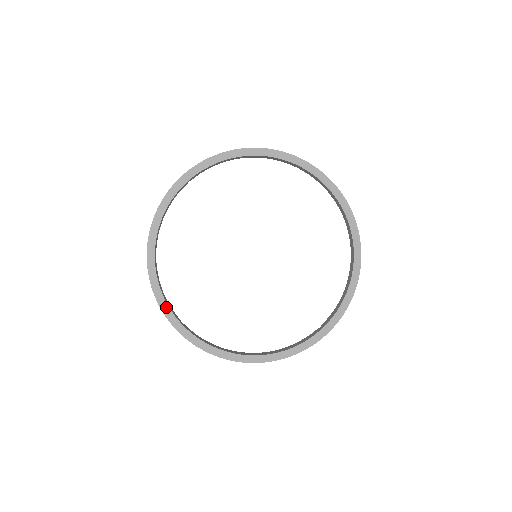
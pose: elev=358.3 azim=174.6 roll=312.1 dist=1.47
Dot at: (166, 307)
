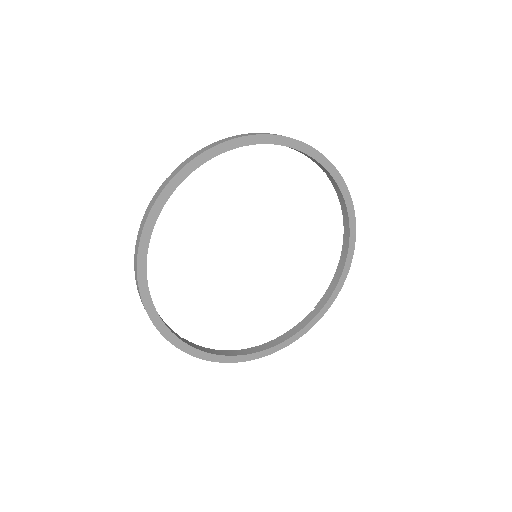
Dot at: (166, 330)
